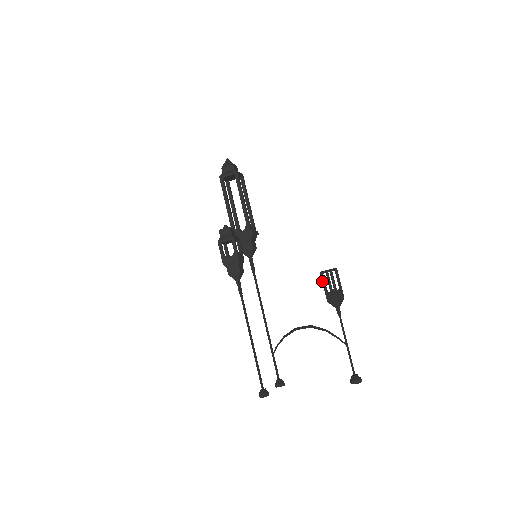
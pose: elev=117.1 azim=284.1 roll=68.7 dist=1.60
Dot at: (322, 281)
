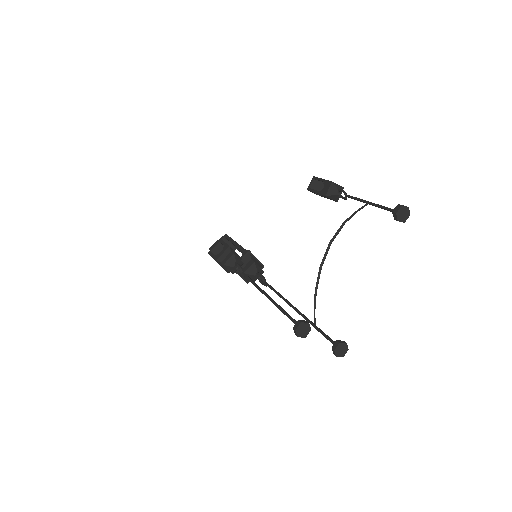
Dot at: (312, 191)
